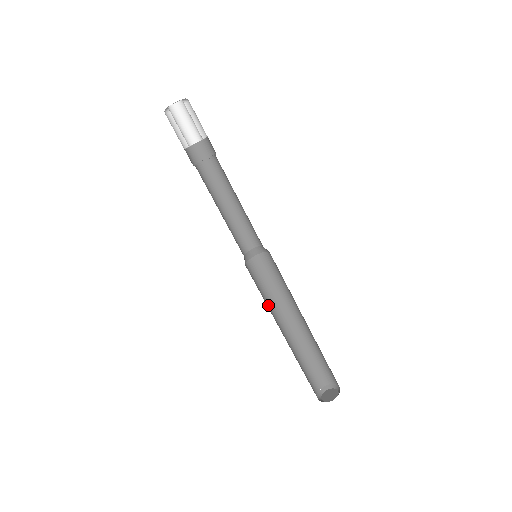
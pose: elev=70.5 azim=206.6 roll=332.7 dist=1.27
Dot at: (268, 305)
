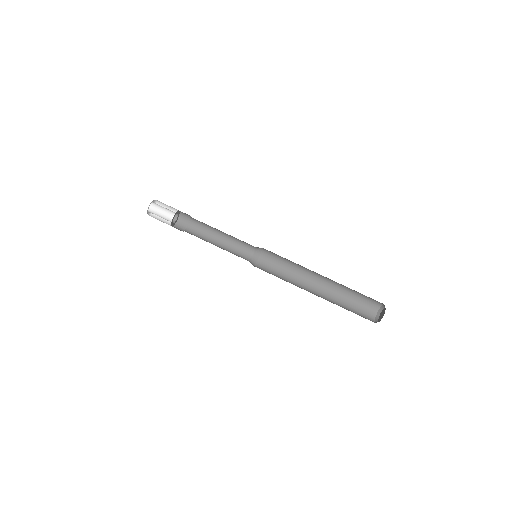
Dot at: (289, 281)
